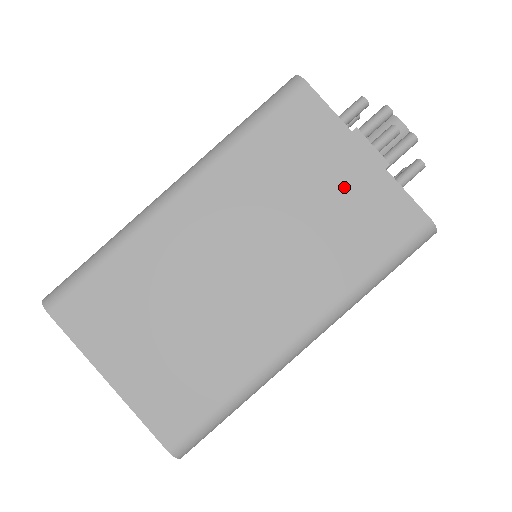
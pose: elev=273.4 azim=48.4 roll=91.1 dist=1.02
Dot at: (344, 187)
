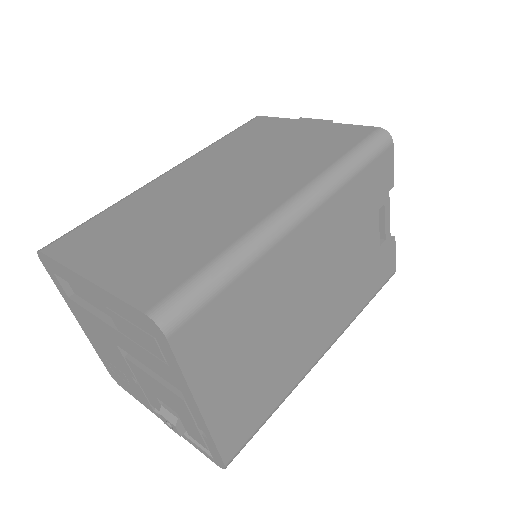
Dot at: (300, 136)
